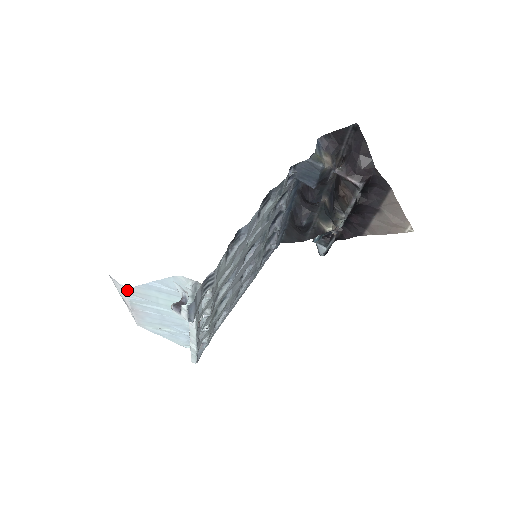
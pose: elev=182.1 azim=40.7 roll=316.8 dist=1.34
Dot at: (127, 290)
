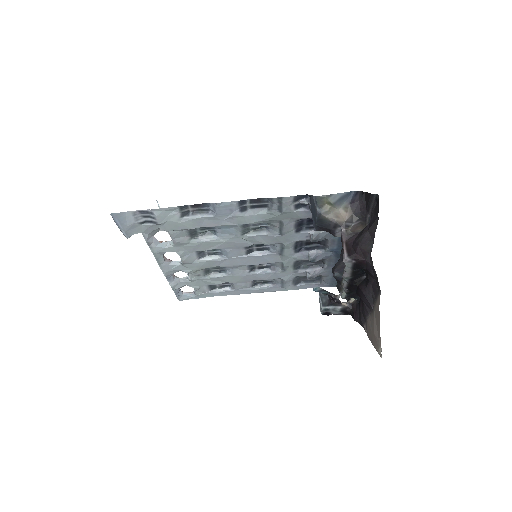
Dot at: occluded
